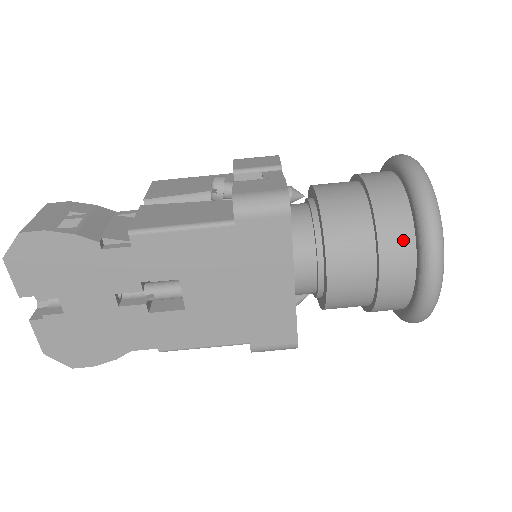
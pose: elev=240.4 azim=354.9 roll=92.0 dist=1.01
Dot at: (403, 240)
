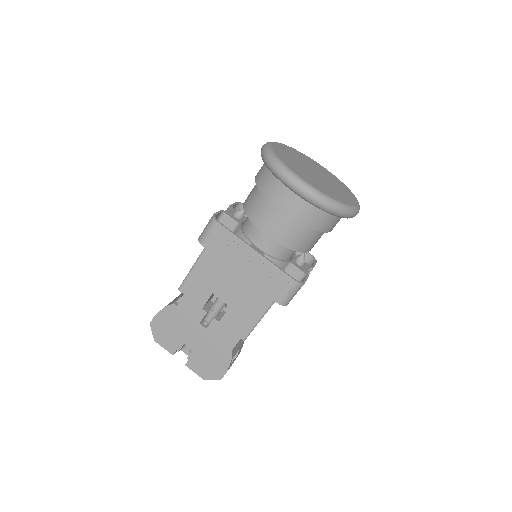
Dot at: (273, 184)
